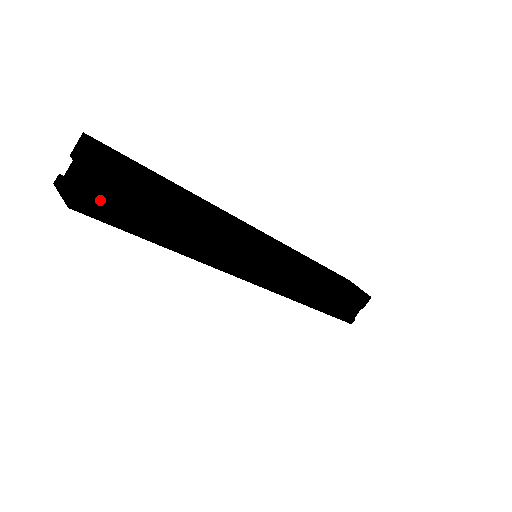
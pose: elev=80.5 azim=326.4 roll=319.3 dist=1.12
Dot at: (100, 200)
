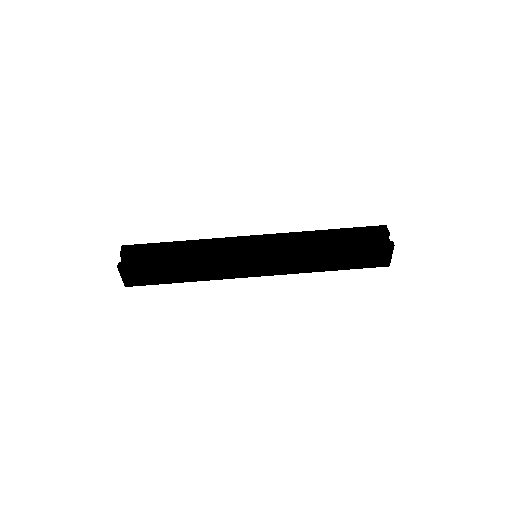
Dot at: (130, 259)
